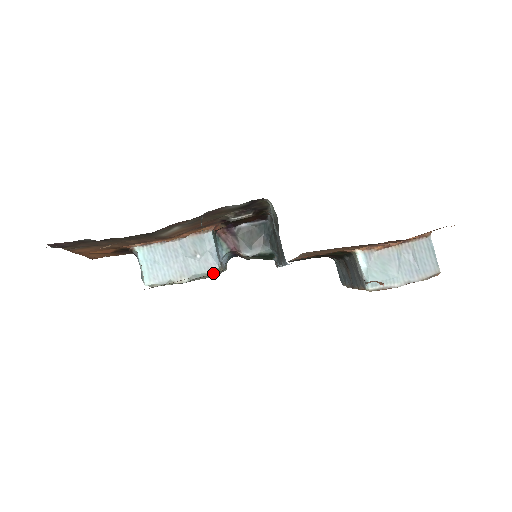
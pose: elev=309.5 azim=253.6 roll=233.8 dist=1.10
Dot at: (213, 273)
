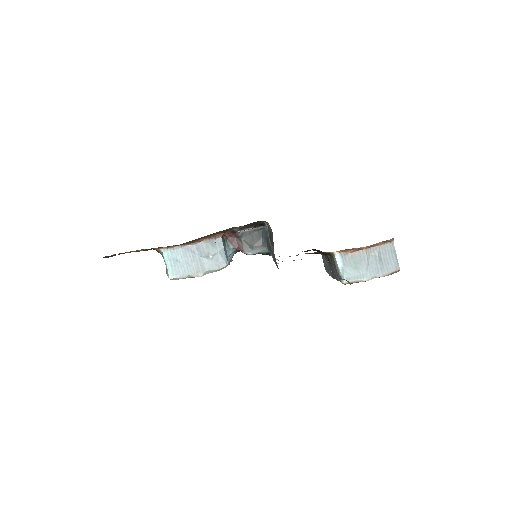
Dot at: occluded
